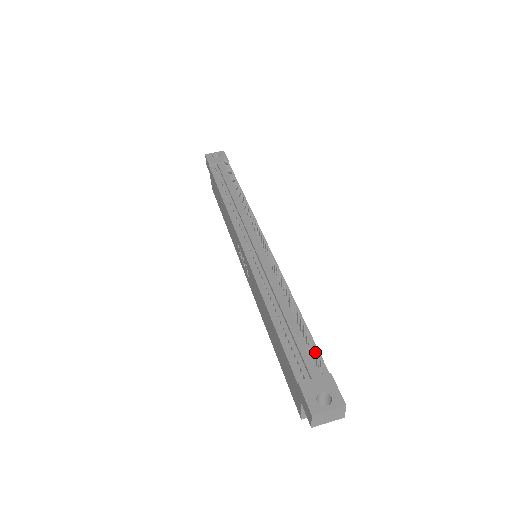
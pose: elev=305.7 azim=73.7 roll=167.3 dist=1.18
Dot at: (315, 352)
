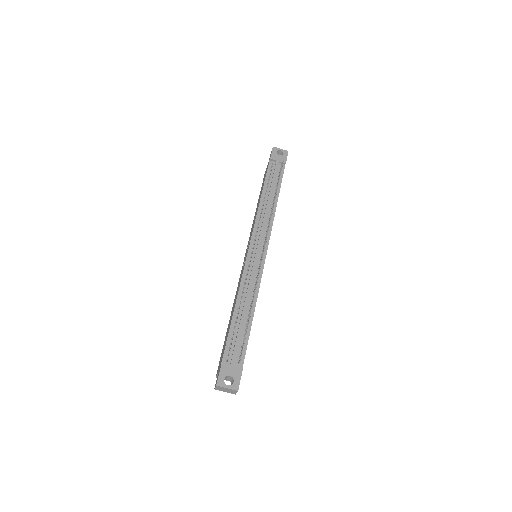
Dot at: (244, 349)
